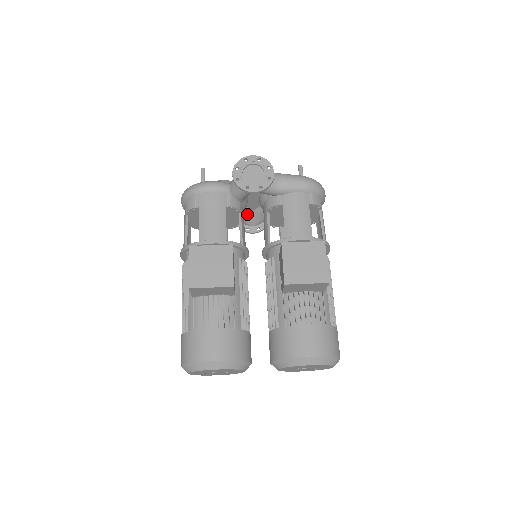
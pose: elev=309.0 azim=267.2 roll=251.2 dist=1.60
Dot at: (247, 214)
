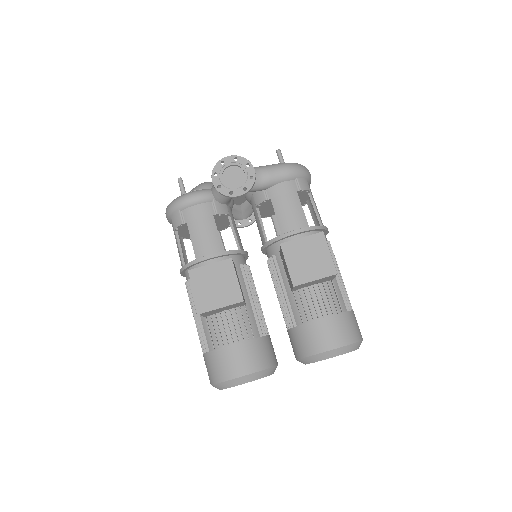
Dot at: (235, 210)
